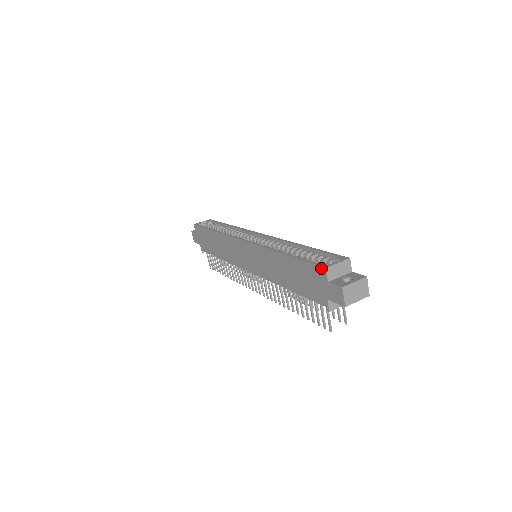
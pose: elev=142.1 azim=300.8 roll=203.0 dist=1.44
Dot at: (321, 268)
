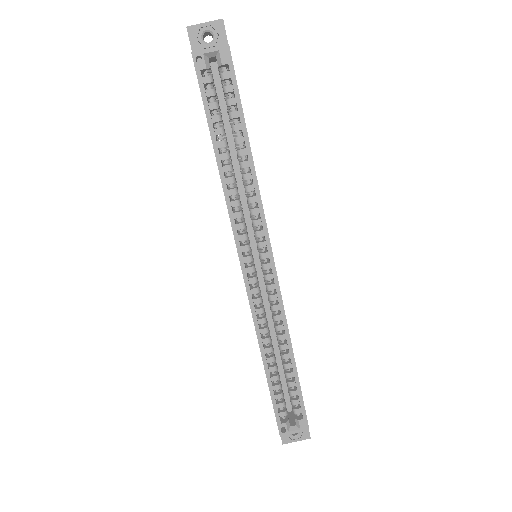
Dot at: (278, 429)
